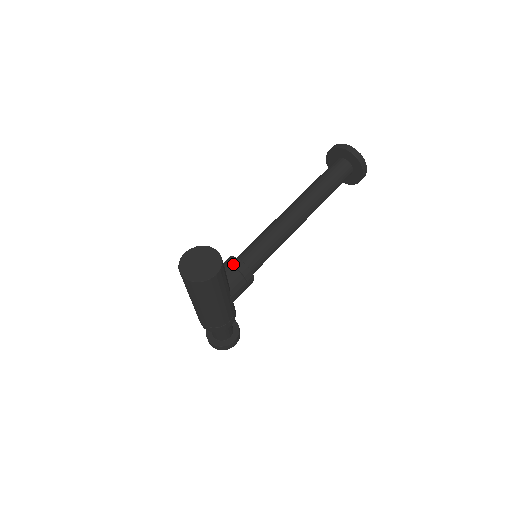
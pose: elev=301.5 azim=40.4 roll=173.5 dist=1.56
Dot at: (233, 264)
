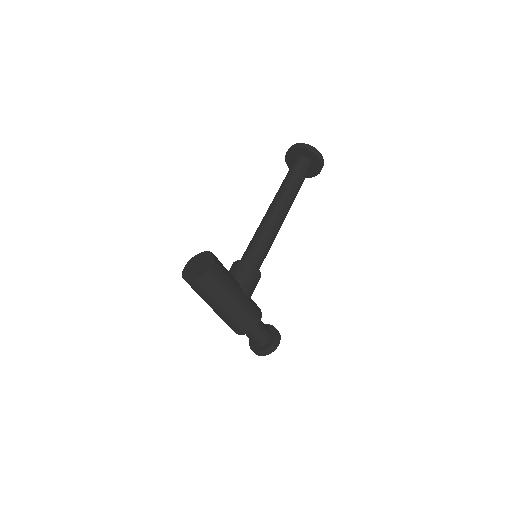
Dot at: (235, 266)
